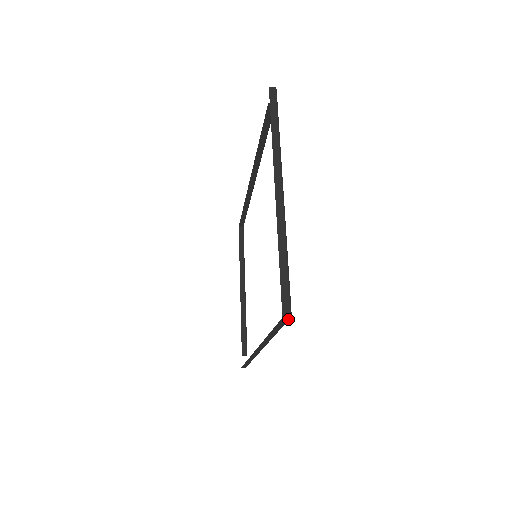
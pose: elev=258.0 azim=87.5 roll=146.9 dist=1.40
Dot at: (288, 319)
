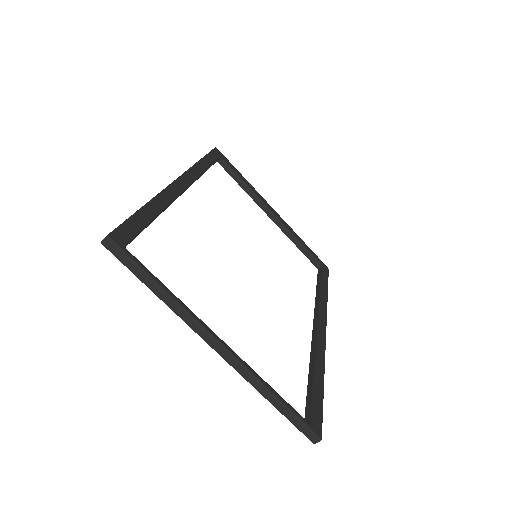
Dot at: (321, 435)
